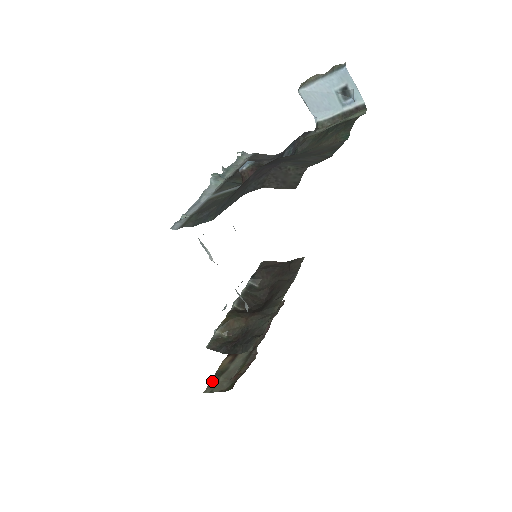
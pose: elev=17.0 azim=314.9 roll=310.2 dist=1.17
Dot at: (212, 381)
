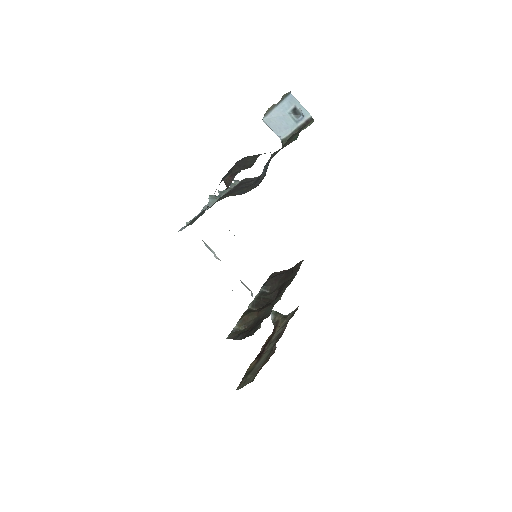
Dot at: (242, 381)
